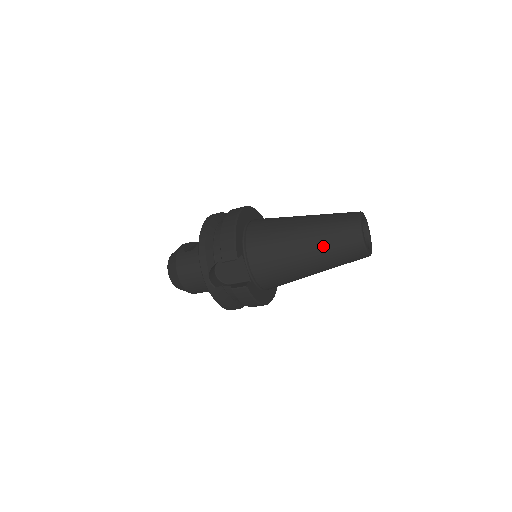
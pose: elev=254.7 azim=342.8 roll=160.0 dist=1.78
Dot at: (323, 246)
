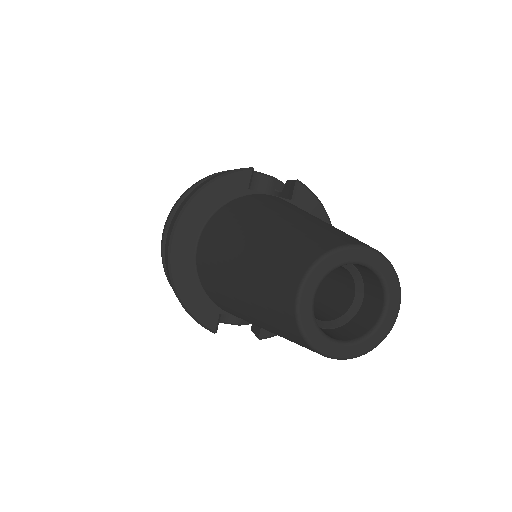
Dot at: occluded
